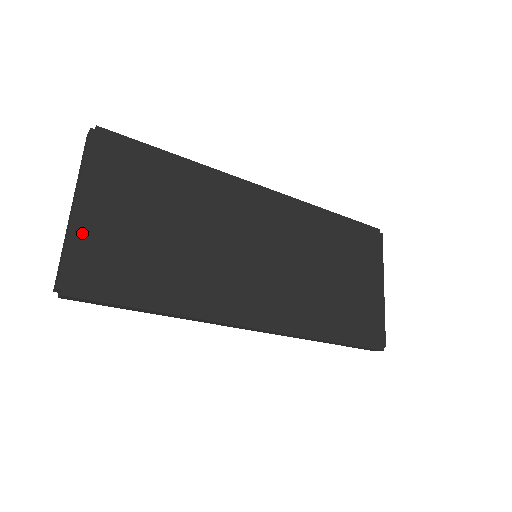
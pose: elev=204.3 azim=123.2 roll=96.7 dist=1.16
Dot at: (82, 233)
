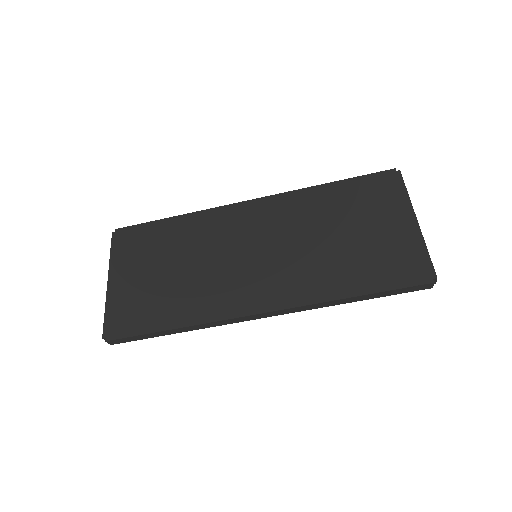
Dot at: (114, 298)
